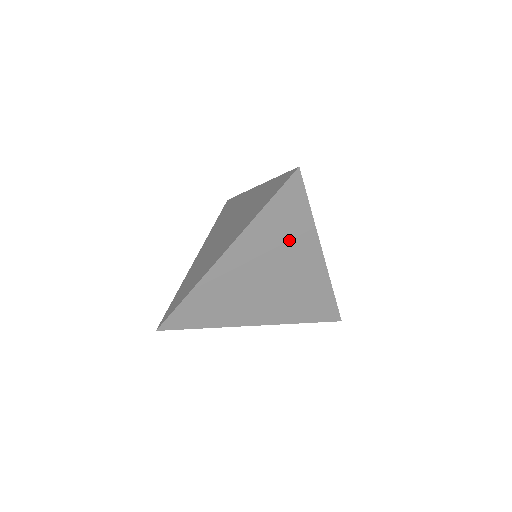
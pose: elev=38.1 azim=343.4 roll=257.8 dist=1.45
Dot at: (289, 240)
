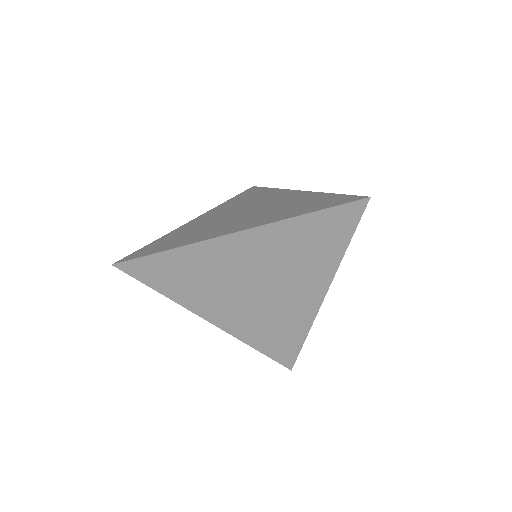
Dot at: (306, 262)
